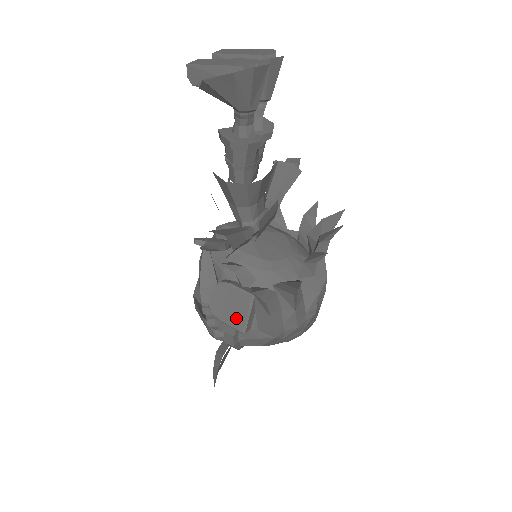
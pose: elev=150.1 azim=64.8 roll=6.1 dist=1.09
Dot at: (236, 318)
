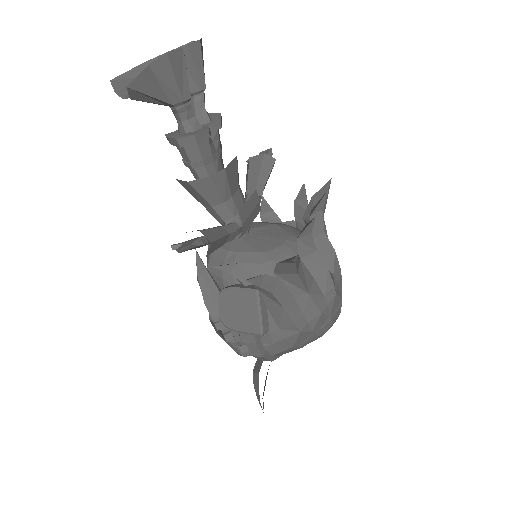
Dot at: (249, 321)
